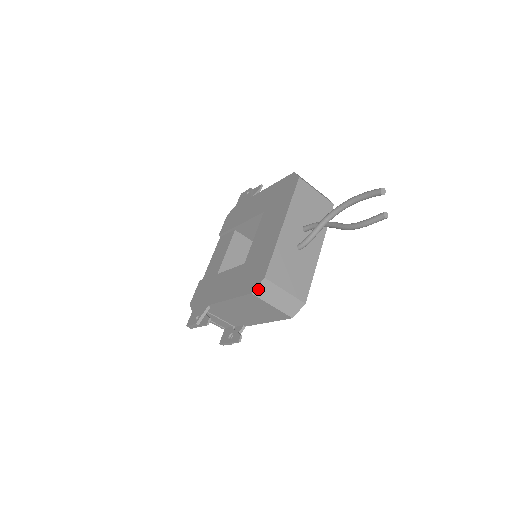
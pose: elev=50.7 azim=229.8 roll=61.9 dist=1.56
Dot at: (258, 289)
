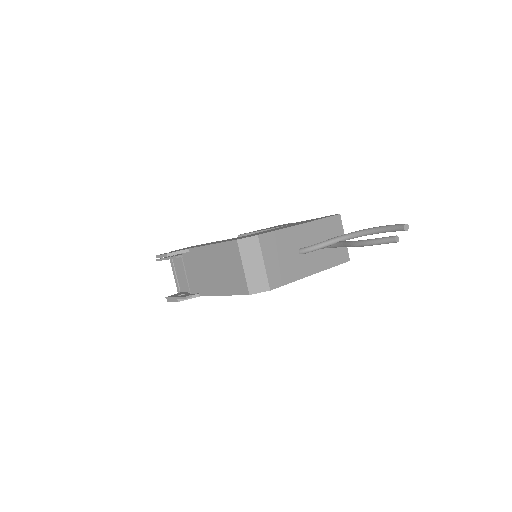
Dot at: (245, 241)
